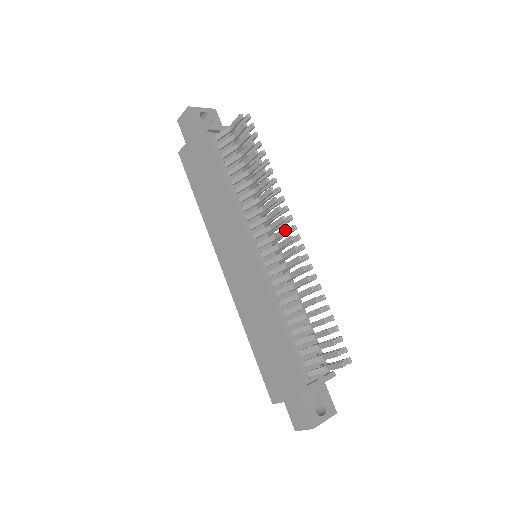
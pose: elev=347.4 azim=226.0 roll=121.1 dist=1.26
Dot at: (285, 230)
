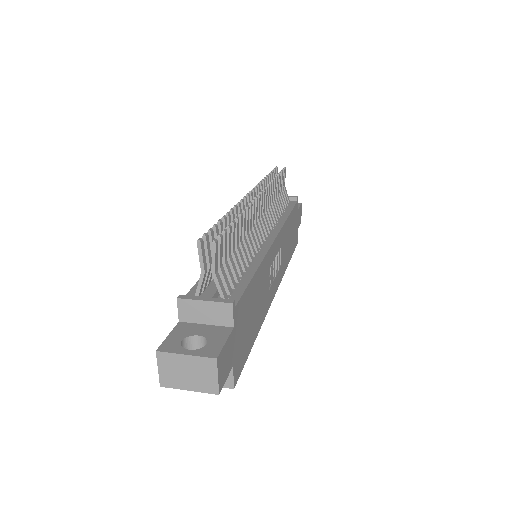
Dot at: occluded
